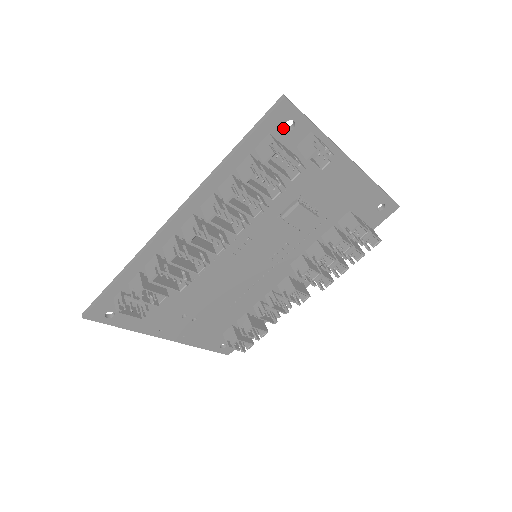
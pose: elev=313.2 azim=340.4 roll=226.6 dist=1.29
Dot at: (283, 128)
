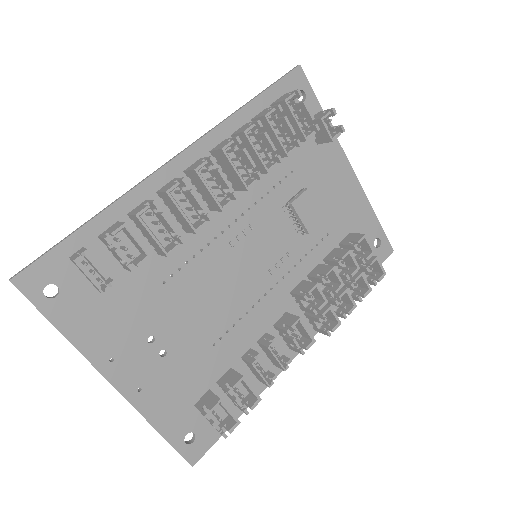
Dot at: occluded
